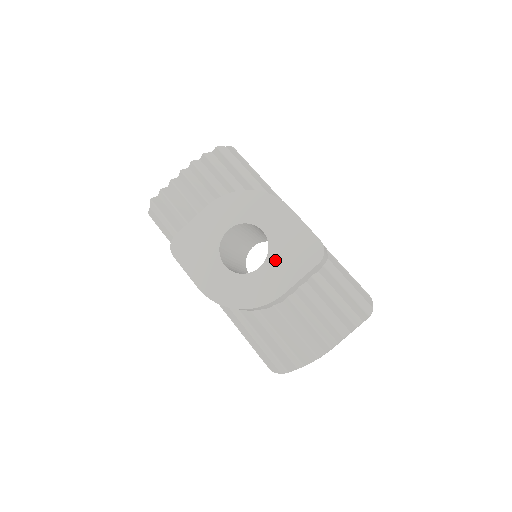
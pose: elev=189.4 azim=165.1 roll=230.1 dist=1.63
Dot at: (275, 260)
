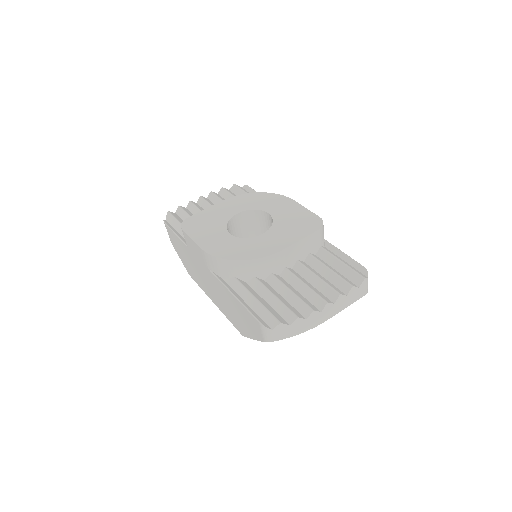
Dot at: (278, 229)
